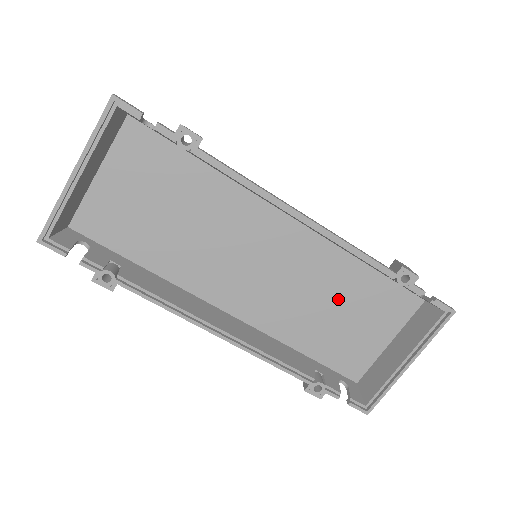
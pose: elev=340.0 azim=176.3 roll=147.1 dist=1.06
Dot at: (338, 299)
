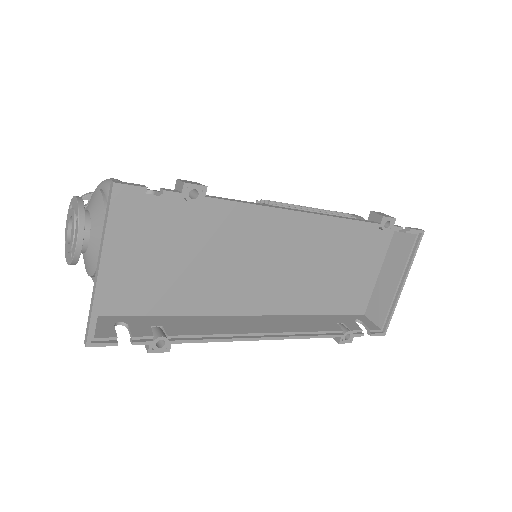
Dot at: (335, 261)
